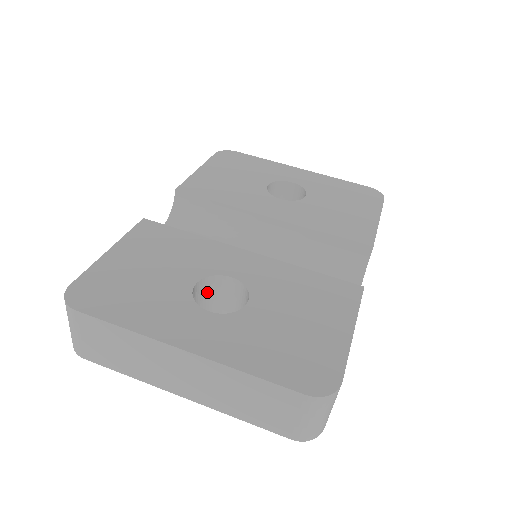
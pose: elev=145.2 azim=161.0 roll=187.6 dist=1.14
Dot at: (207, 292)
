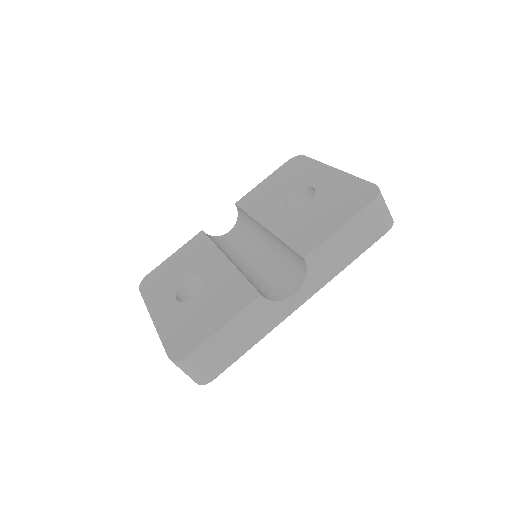
Dot at: (202, 284)
